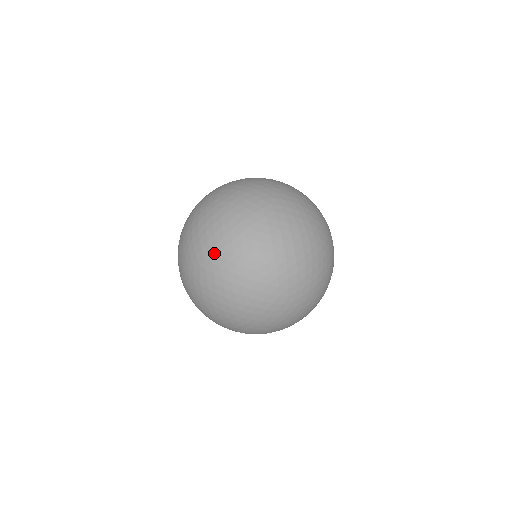
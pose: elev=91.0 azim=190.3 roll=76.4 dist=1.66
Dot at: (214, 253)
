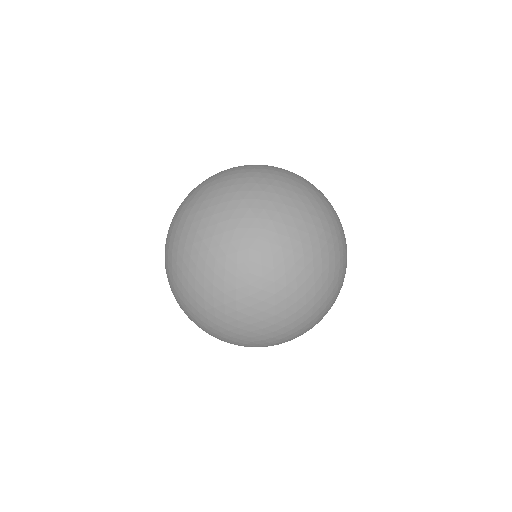
Dot at: (224, 175)
